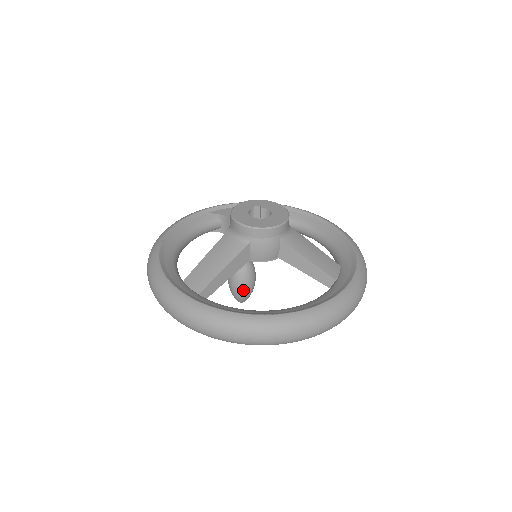
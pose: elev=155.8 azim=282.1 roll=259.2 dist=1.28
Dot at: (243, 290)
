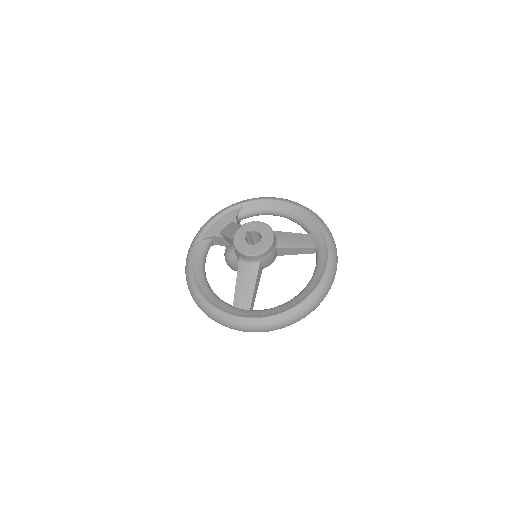
Dot at: occluded
